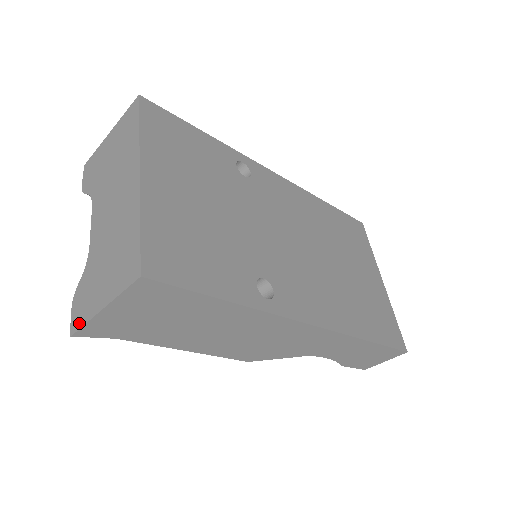
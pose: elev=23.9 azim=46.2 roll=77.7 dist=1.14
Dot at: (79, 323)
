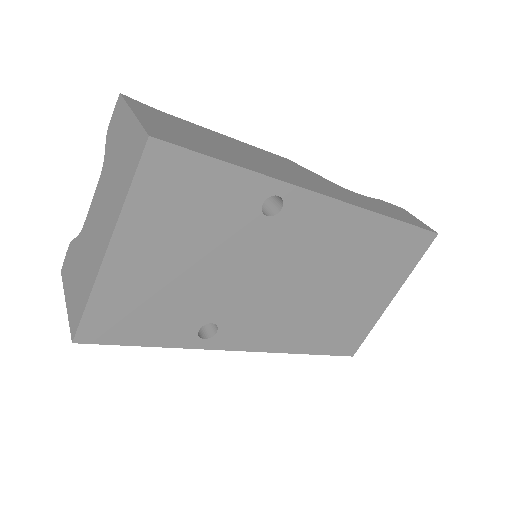
Dot at: (63, 276)
